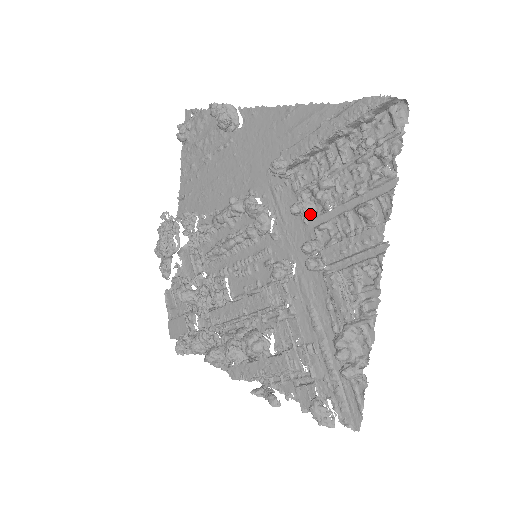
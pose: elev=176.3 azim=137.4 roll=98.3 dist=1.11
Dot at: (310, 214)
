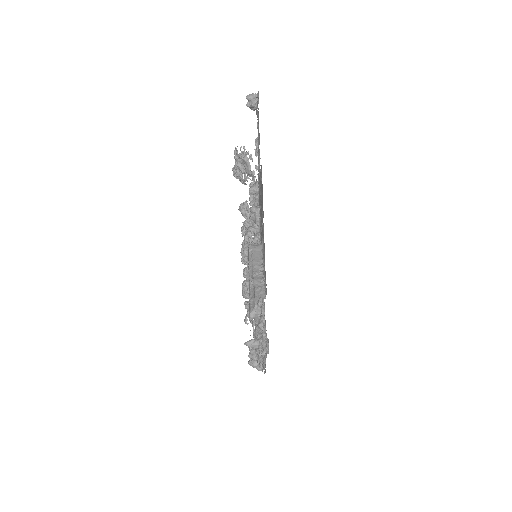
Dot at: occluded
